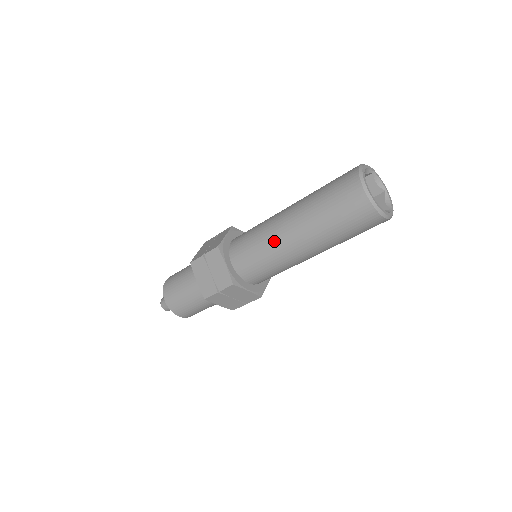
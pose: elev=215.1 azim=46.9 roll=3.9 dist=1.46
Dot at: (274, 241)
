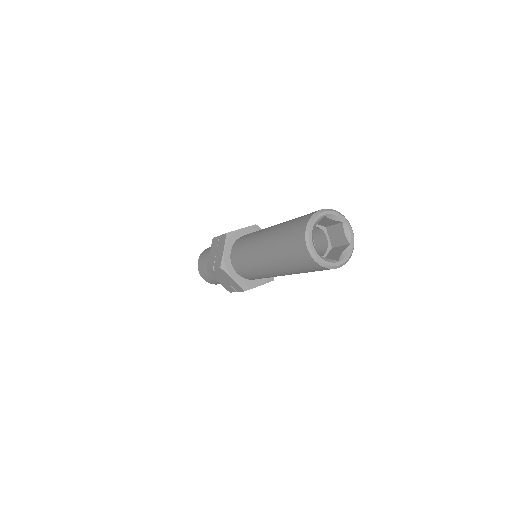
Dot at: (253, 246)
